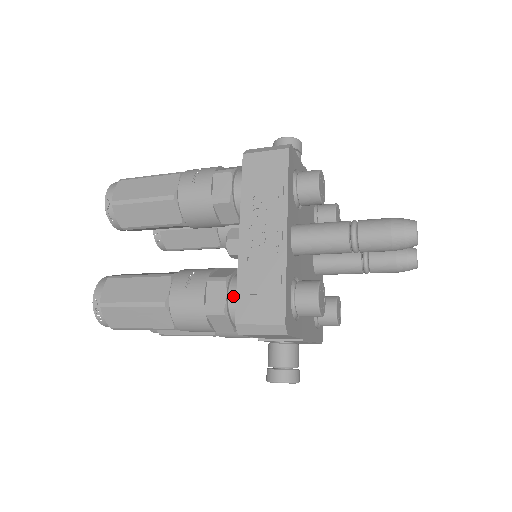
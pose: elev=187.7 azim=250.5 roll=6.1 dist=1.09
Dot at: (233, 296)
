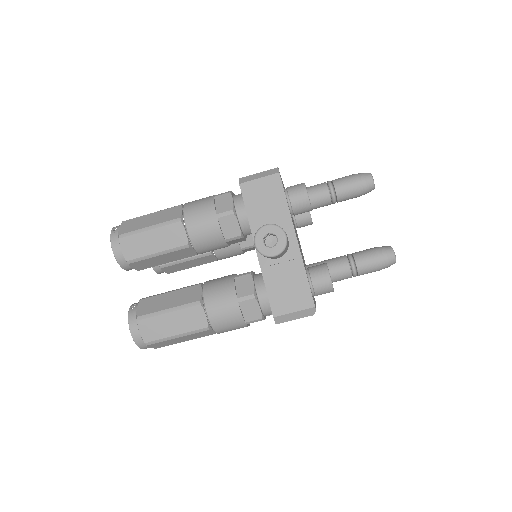
Dot at: occluded
